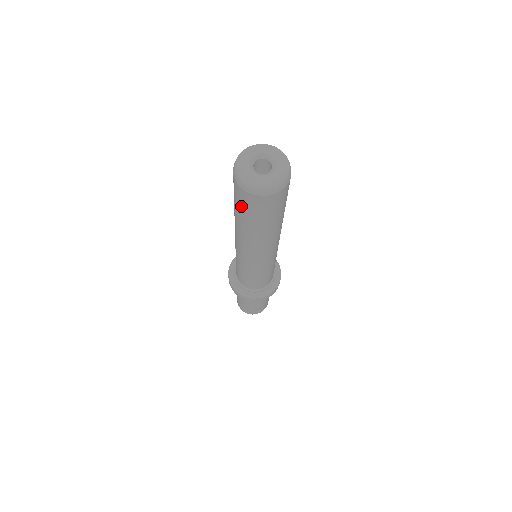
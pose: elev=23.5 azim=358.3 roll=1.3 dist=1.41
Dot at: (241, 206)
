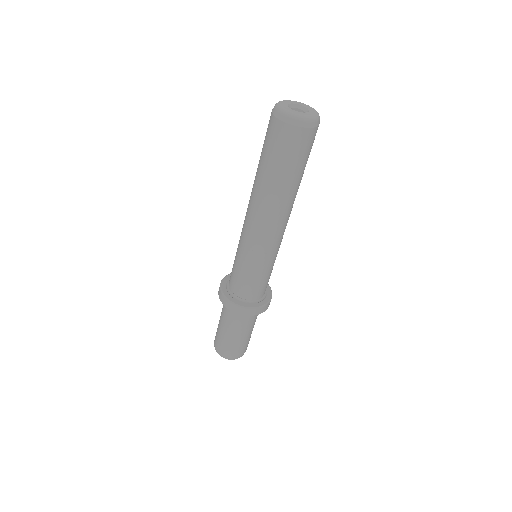
Dot at: (294, 156)
